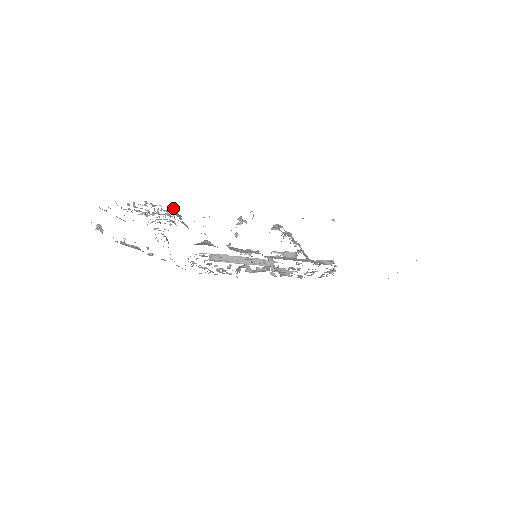
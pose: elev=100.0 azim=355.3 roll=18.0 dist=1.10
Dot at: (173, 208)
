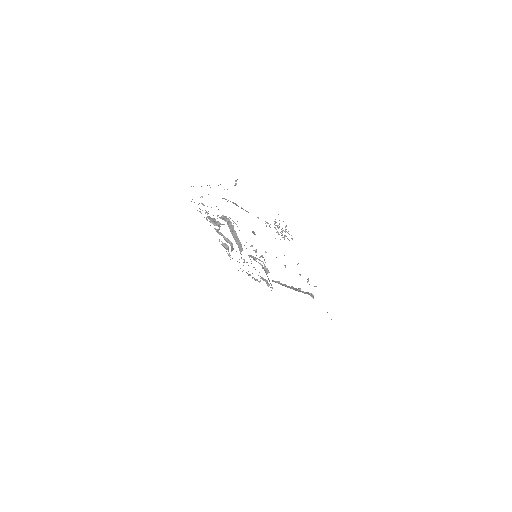
Dot at: occluded
